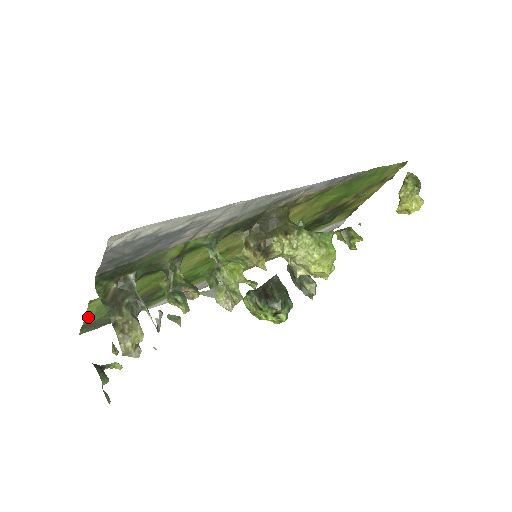
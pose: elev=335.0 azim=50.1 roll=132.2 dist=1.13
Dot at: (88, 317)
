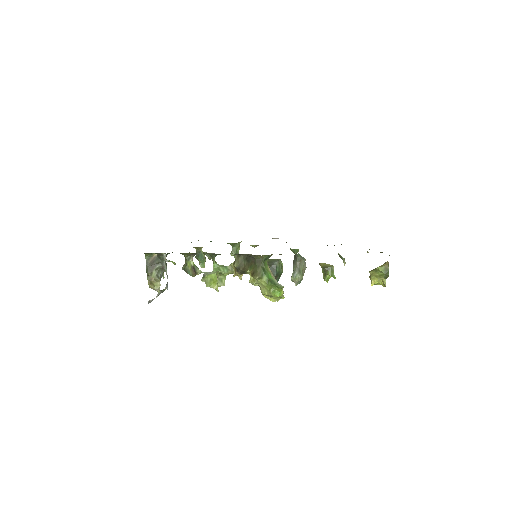
Dot at: occluded
